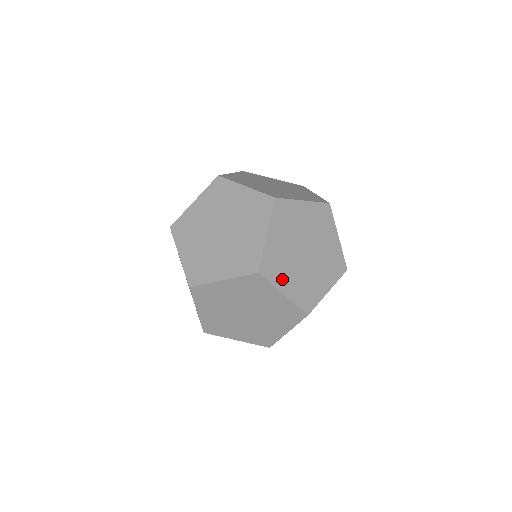
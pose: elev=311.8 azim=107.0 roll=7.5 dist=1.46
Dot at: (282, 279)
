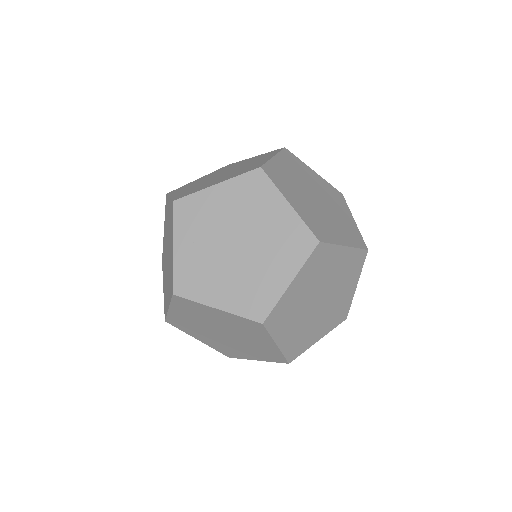
Dot at: (286, 163)
